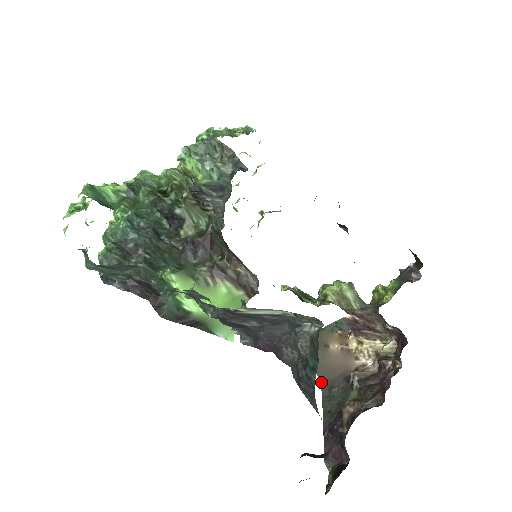
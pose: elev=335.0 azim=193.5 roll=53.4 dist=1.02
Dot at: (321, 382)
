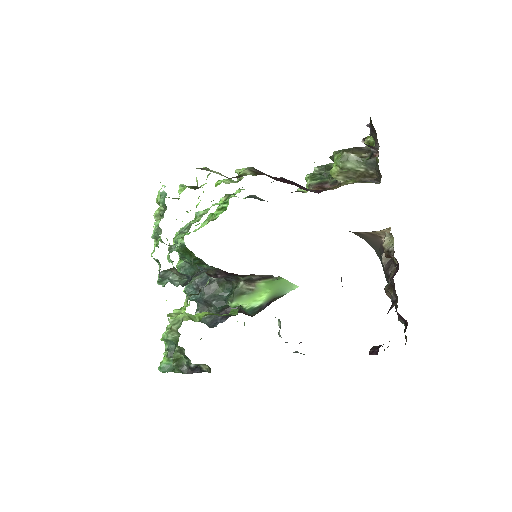
Dot at: (375, 251)
